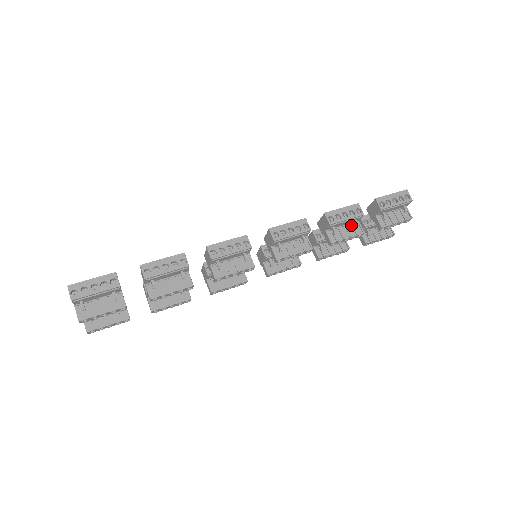
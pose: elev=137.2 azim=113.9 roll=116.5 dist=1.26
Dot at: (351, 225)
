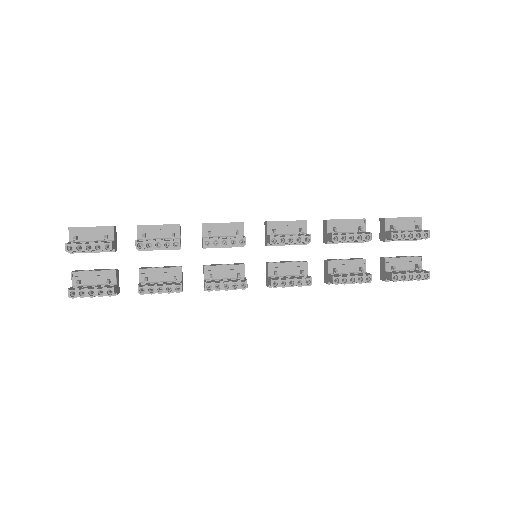
Dot at: occluded
